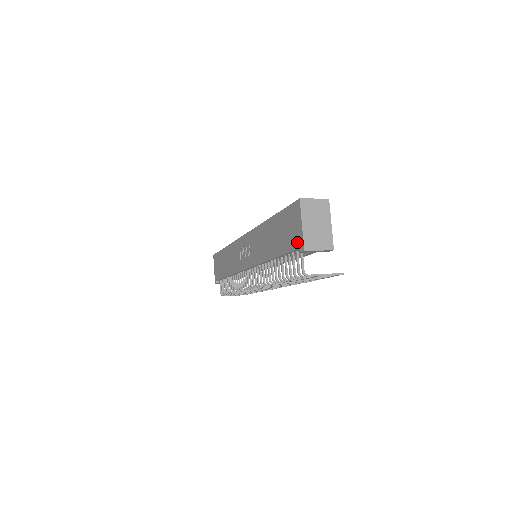
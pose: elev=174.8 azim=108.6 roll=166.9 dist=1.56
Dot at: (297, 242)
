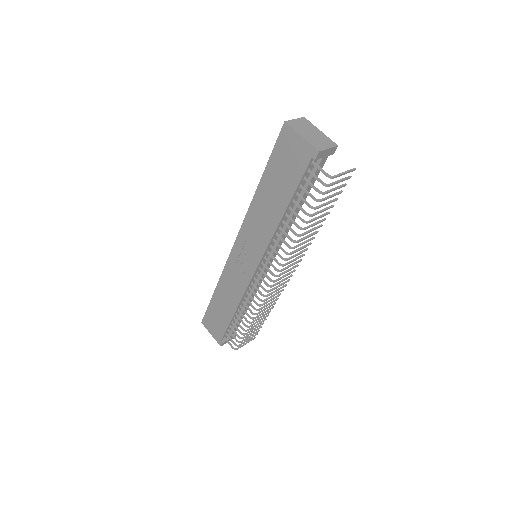
Dot at: (306, 156)
